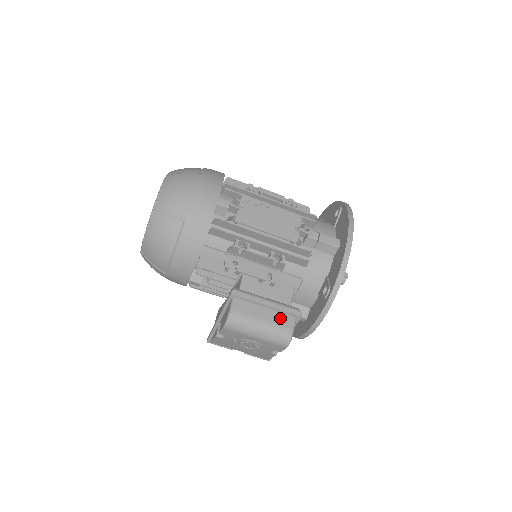
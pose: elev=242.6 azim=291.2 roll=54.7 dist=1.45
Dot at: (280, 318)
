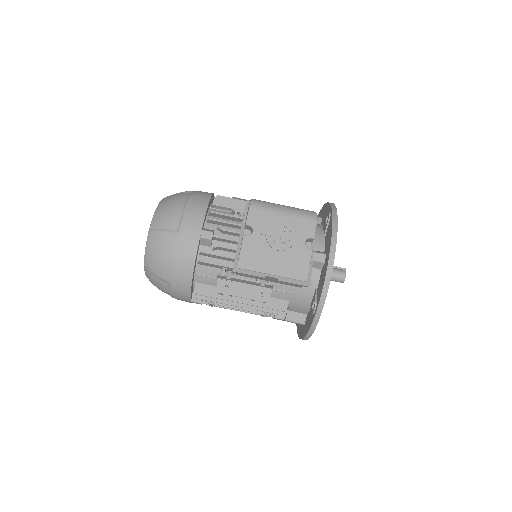
Dot at: occluded
